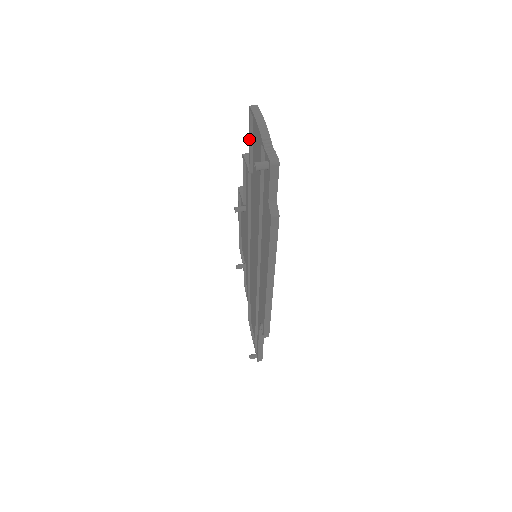
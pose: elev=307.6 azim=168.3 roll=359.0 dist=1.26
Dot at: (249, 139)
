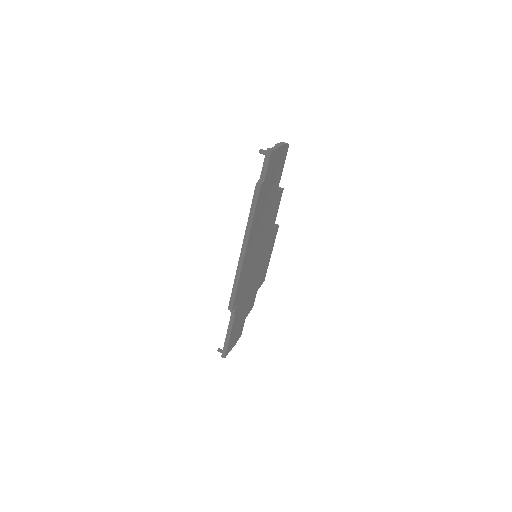
Dot at: occluded
